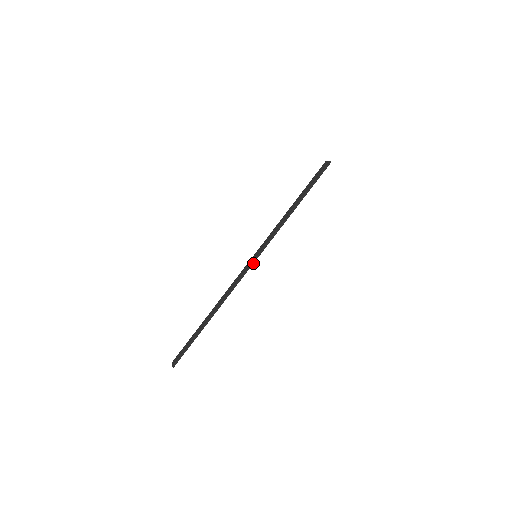
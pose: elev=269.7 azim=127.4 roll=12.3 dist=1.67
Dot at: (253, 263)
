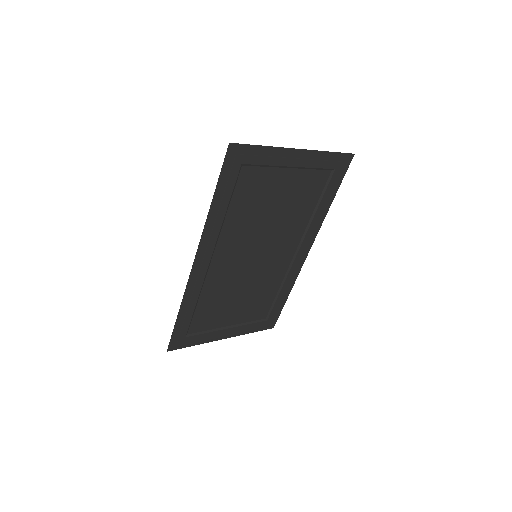
Dot at: (196, 255)
